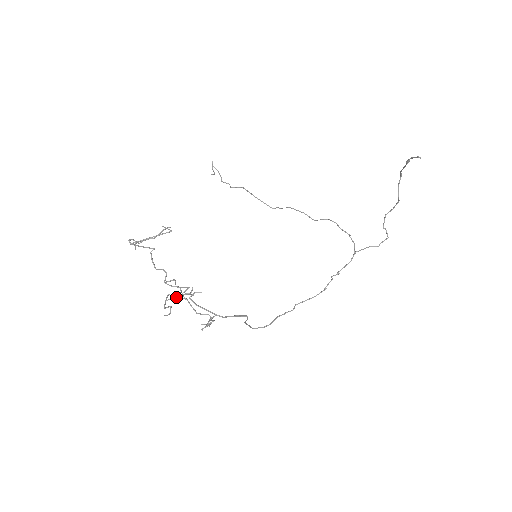
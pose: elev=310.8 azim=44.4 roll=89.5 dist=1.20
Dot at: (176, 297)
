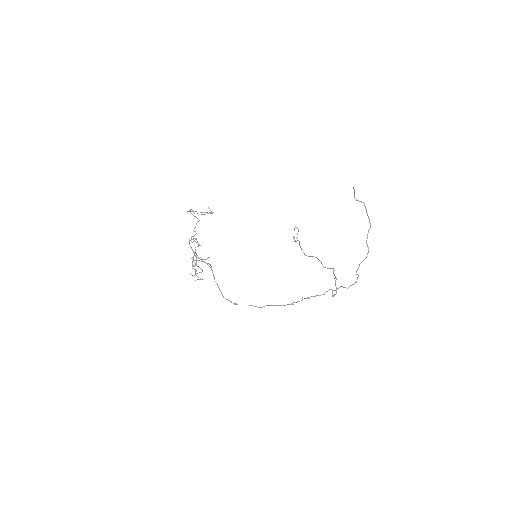
Dot at: occluded
